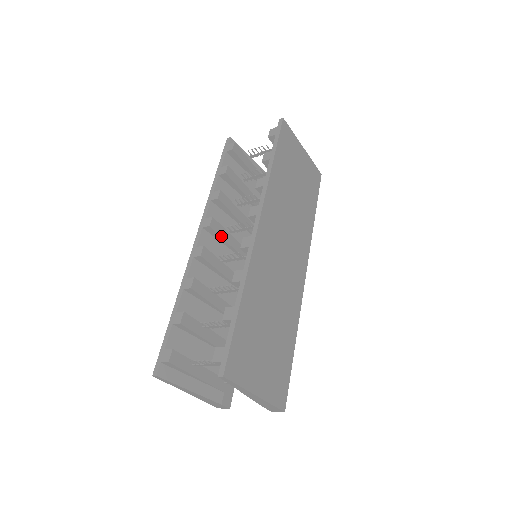
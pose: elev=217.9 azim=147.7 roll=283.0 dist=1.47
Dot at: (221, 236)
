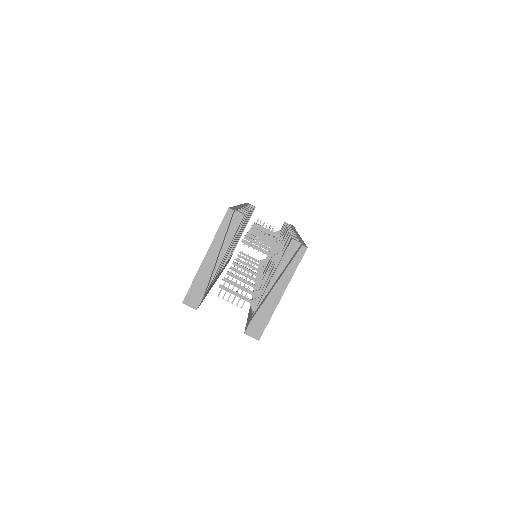
Dot at: occluded
